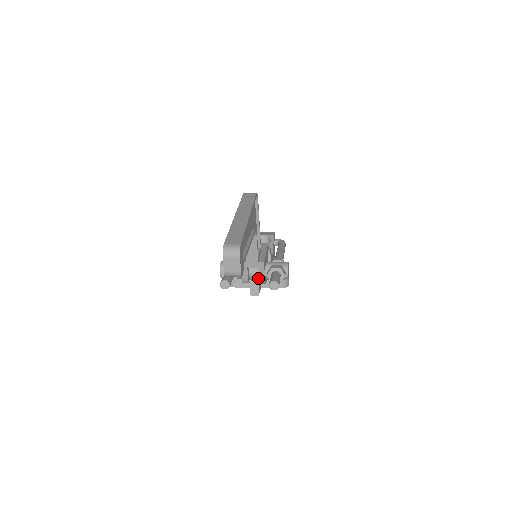
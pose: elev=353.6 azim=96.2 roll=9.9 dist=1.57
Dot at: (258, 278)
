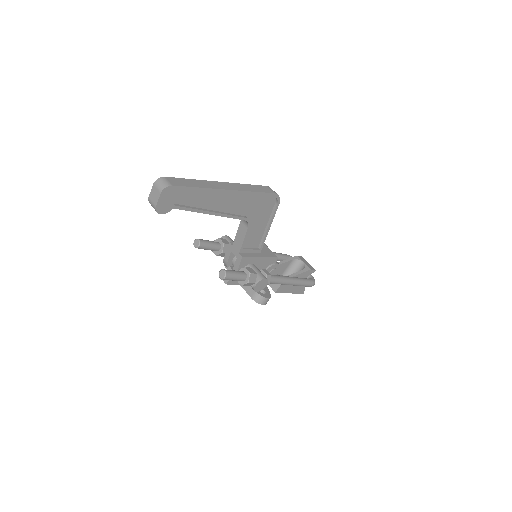
Dot at: (233, 268)
